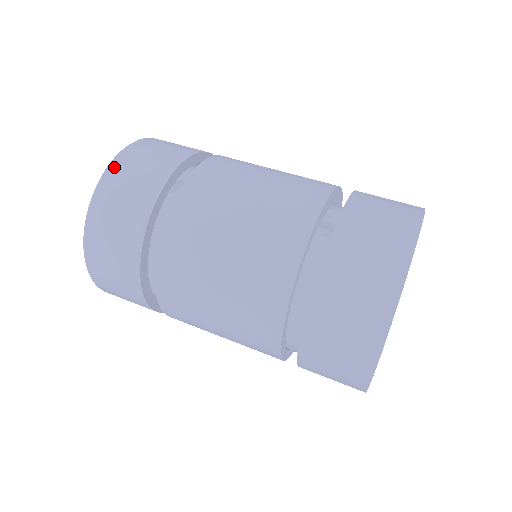
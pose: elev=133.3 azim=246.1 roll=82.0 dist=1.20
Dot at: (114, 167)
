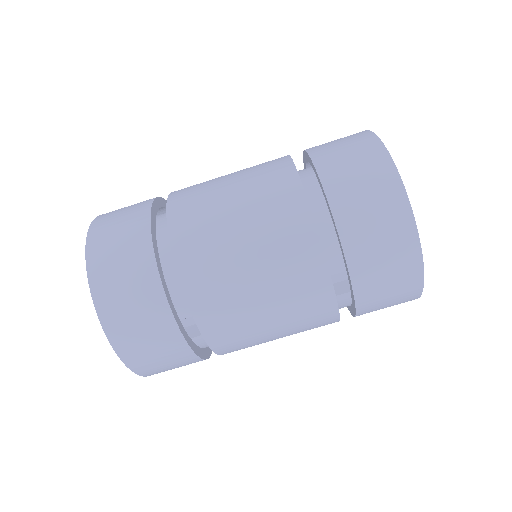
Dot at: (134, 366)
